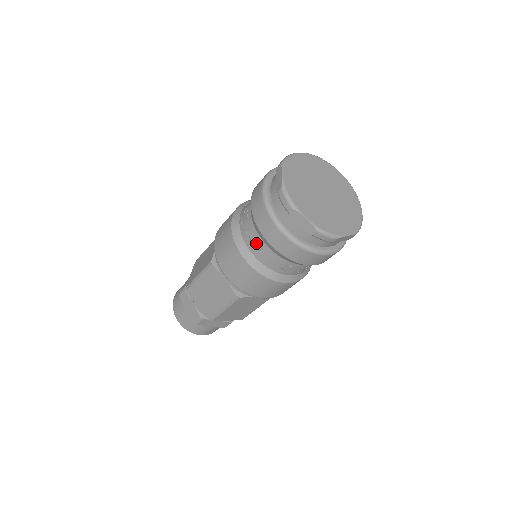
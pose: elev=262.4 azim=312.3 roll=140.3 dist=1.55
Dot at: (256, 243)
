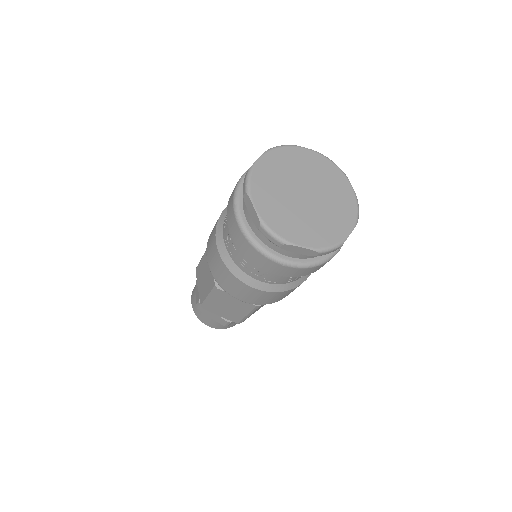
Dot at: (256, 271)
